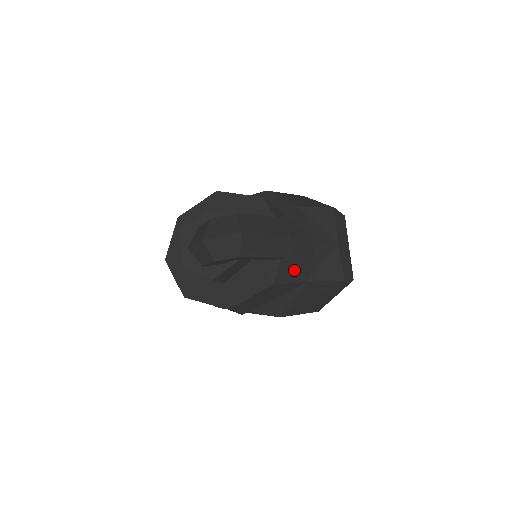
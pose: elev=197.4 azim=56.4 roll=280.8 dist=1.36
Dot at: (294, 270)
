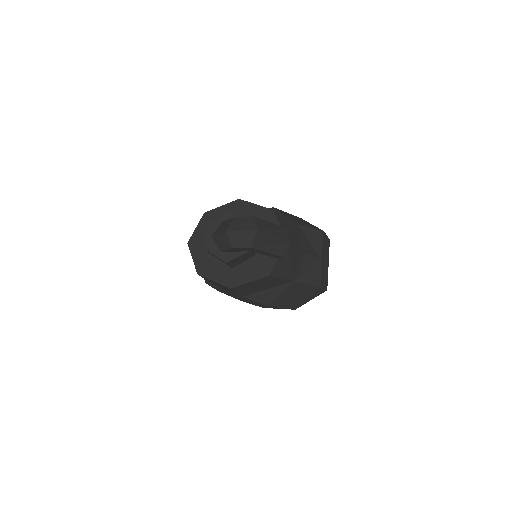
Dot at: (286, 269)
